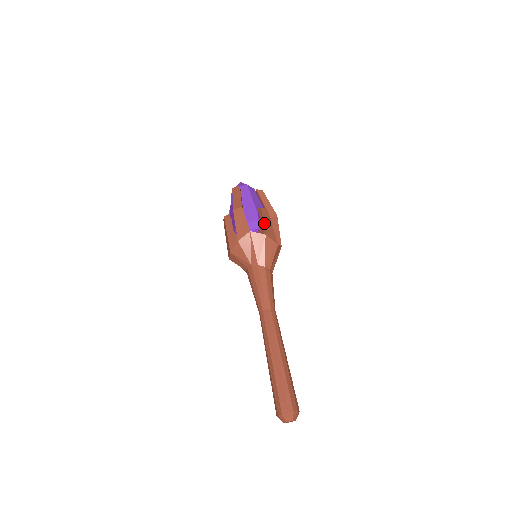
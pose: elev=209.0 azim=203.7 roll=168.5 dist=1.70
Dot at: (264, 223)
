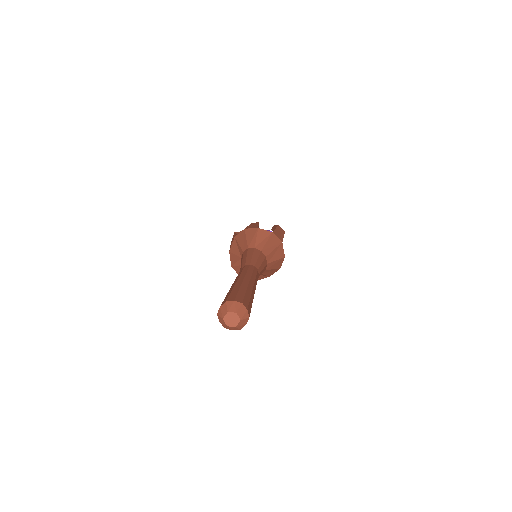
Dot at: (248, 226)
